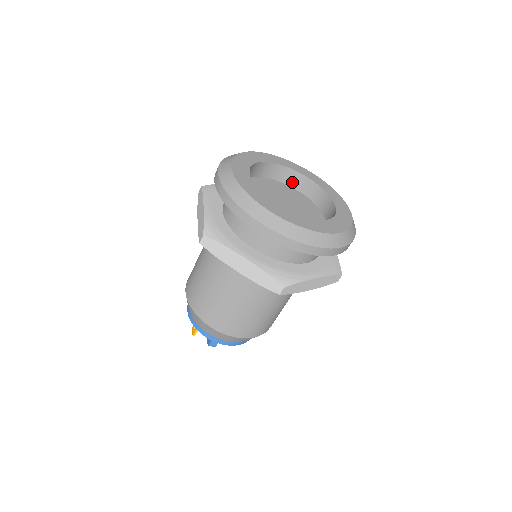
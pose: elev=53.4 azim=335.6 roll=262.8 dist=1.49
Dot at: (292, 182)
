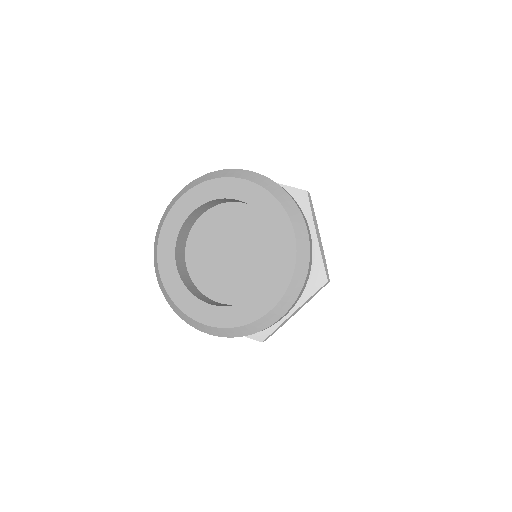
Dot at: occluded
